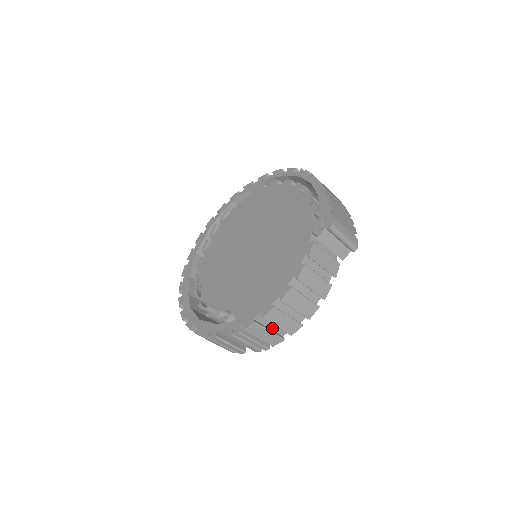
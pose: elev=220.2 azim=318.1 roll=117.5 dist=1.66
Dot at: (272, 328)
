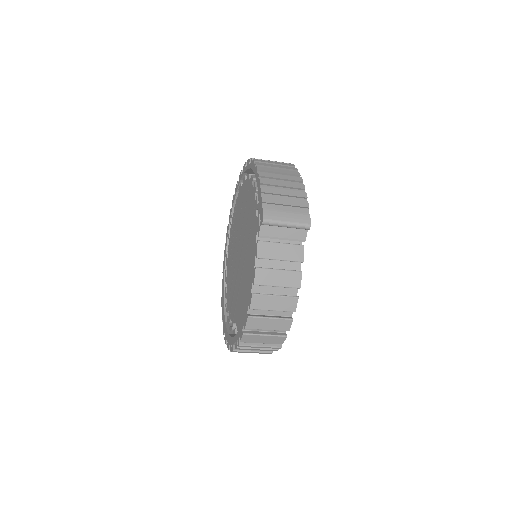
Dot at: (268, 330)
